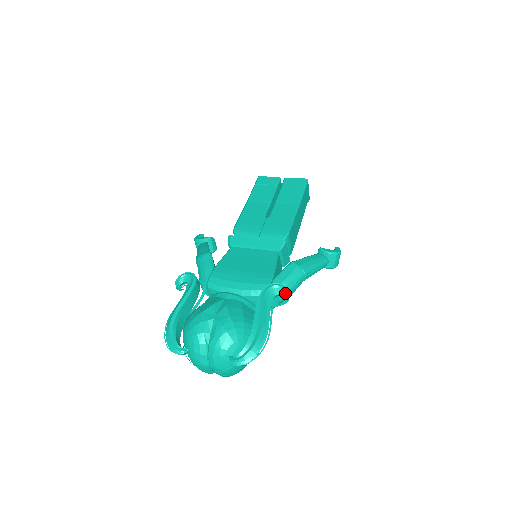
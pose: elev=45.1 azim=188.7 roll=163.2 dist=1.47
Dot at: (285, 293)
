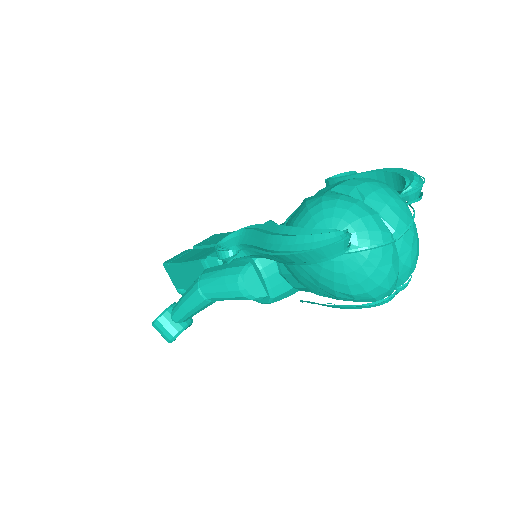
Dot at: (348, 172)
